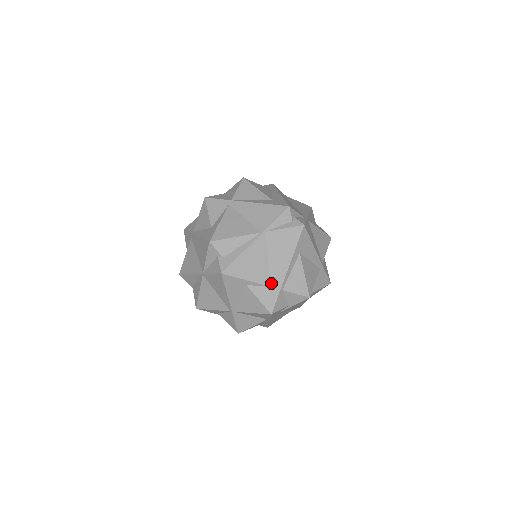
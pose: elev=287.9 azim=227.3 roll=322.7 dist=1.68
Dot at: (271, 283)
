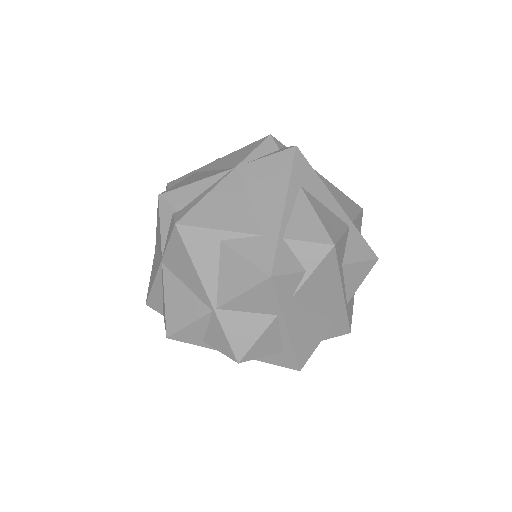
Dot at: (261, 230)
